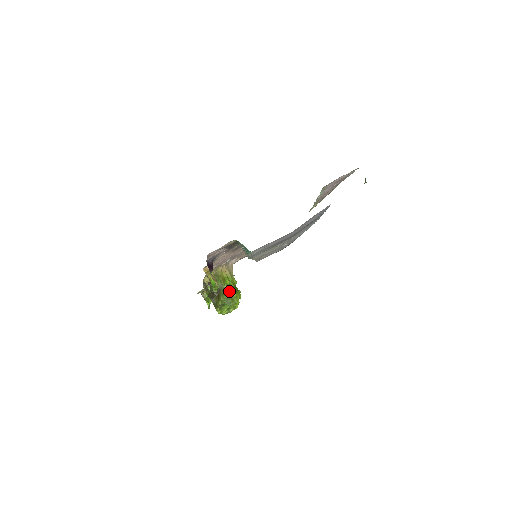
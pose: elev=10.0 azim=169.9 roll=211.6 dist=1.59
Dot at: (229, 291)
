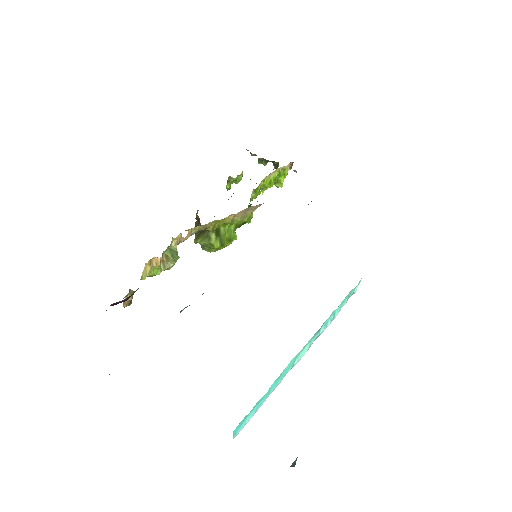
Dot at: (211, 243)
